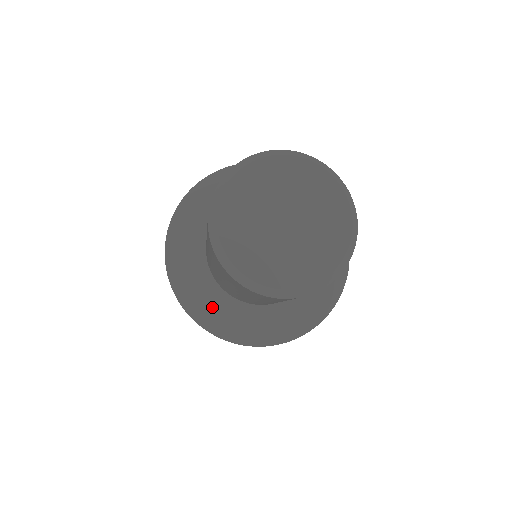
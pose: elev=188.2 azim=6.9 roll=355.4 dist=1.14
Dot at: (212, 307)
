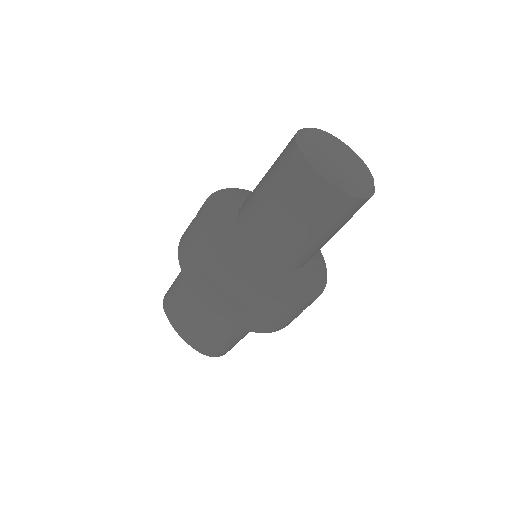
Dot at: (260, 273)
